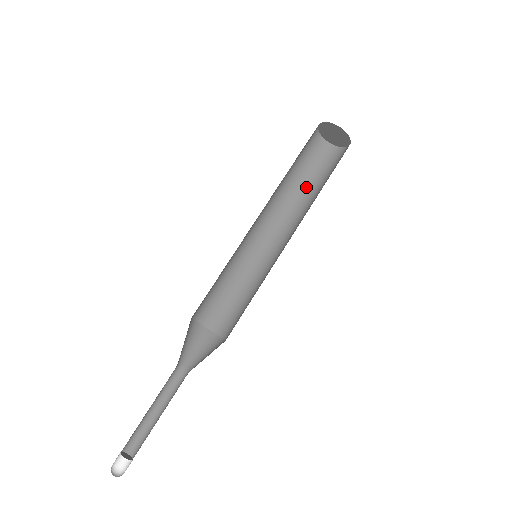
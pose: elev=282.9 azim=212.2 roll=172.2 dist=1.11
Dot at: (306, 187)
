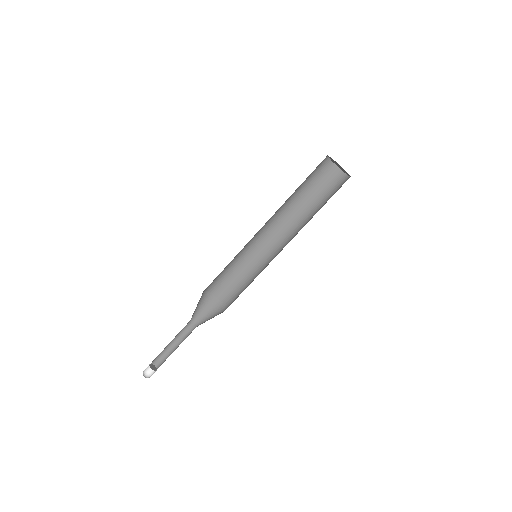
Dot at: (314, 208)
